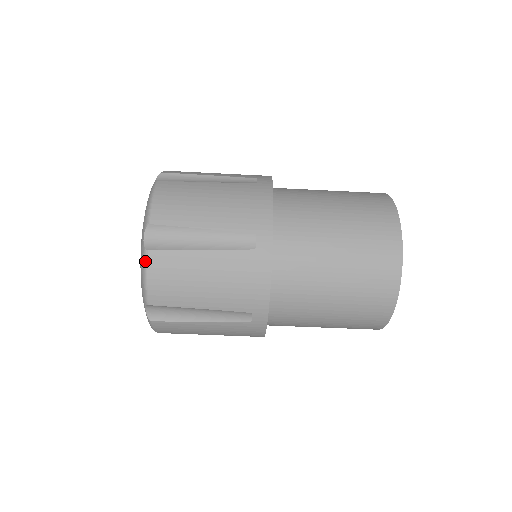
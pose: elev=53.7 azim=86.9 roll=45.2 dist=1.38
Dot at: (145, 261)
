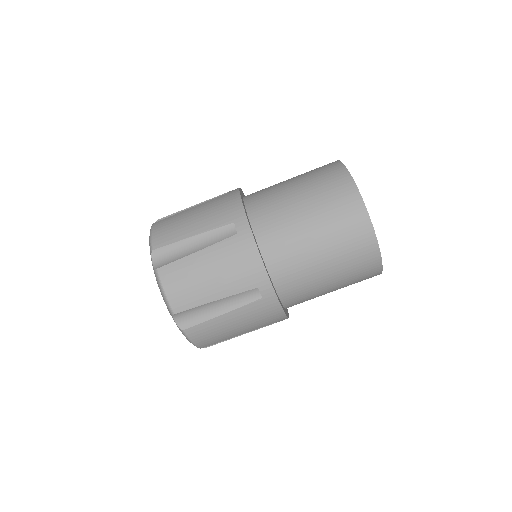
Dot at: (158, 278)
